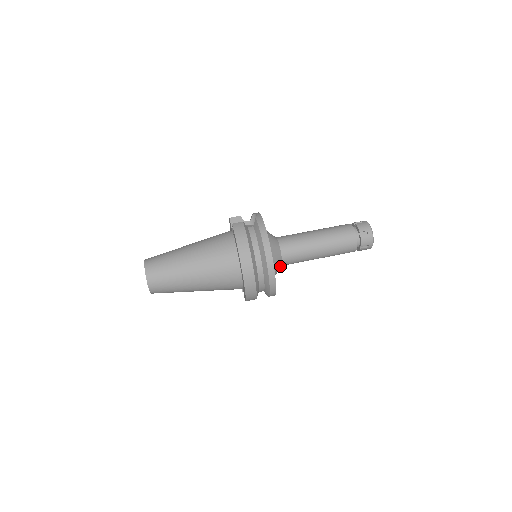
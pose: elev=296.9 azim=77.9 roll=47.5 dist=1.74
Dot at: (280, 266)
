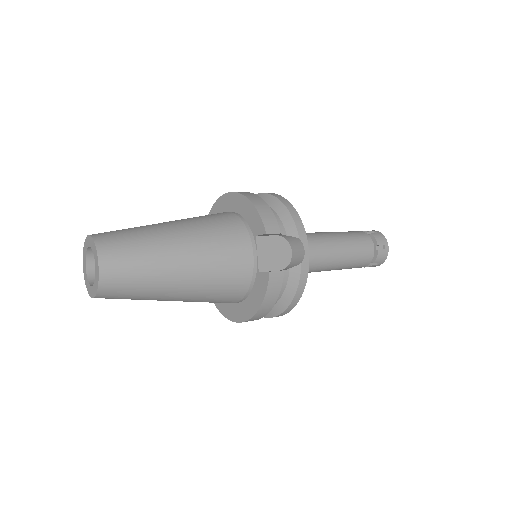
Dot at: occluded
